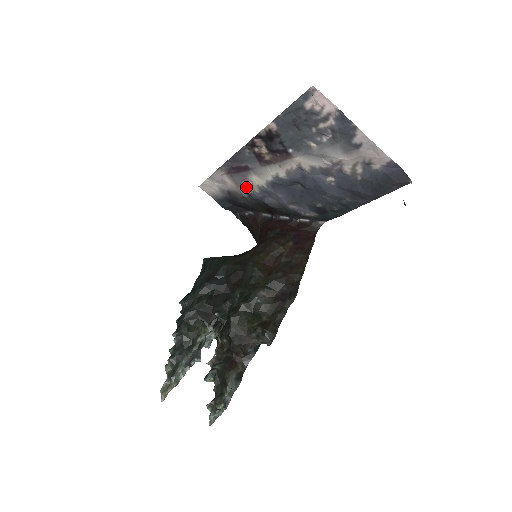
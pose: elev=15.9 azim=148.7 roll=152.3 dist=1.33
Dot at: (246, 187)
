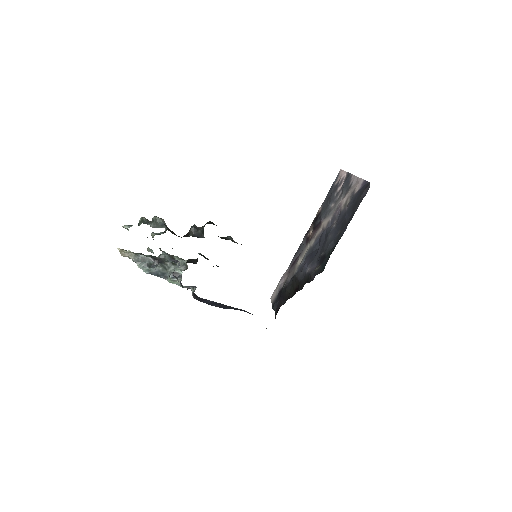
Dot at: (292, 274)
